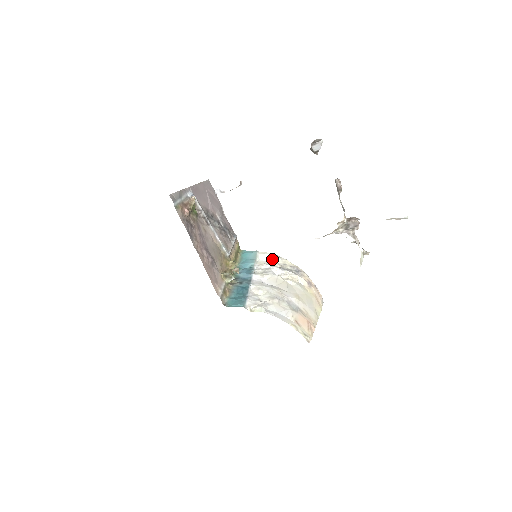
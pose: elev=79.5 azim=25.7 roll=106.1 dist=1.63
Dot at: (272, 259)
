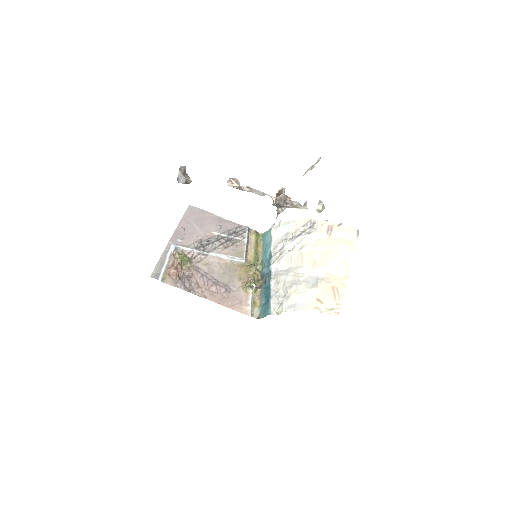
Dot at: (285, 230)
